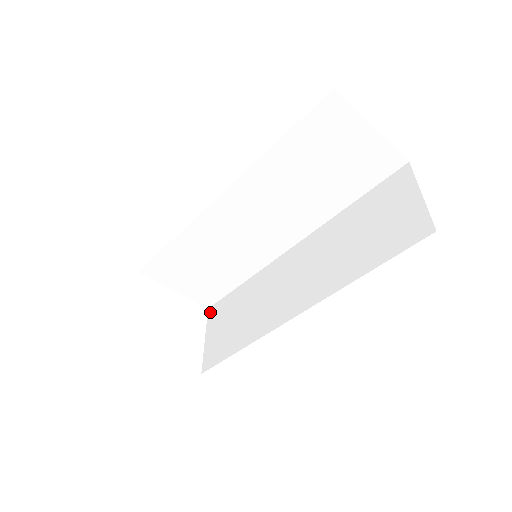
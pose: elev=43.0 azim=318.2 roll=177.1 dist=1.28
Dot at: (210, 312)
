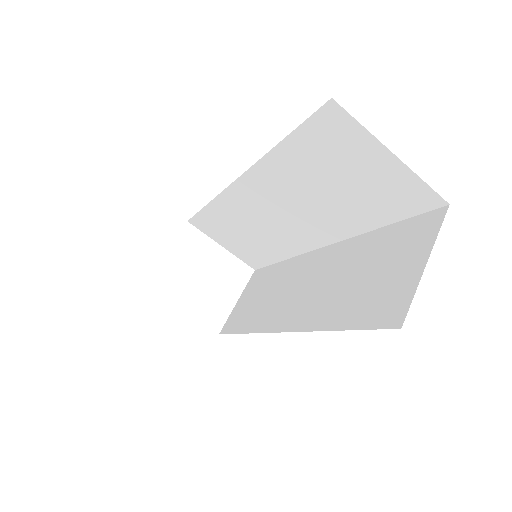
Dot at: (253, 275)
